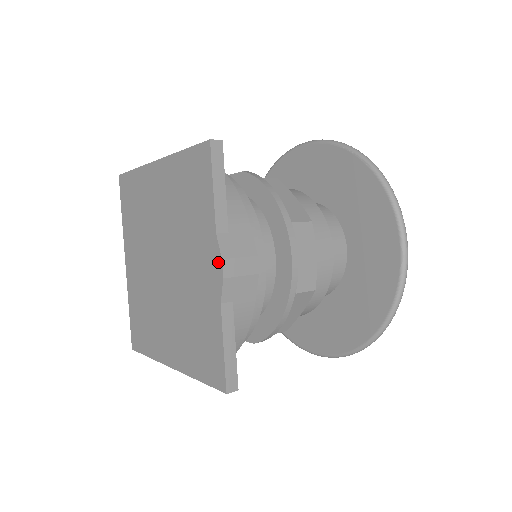
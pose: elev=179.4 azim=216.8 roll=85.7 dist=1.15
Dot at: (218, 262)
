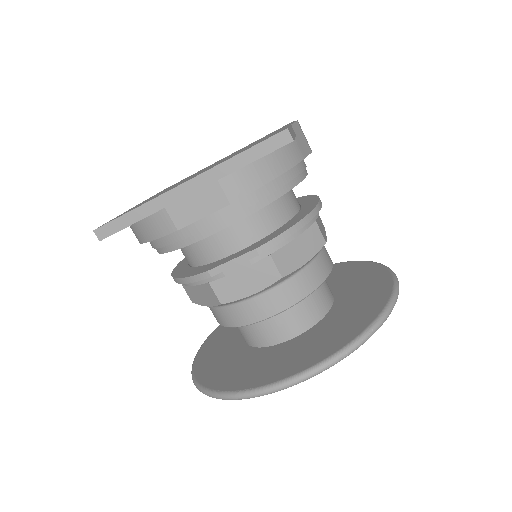
Dot at: occluded
